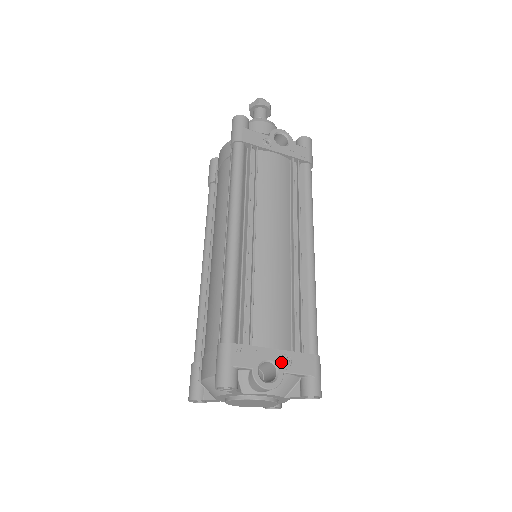
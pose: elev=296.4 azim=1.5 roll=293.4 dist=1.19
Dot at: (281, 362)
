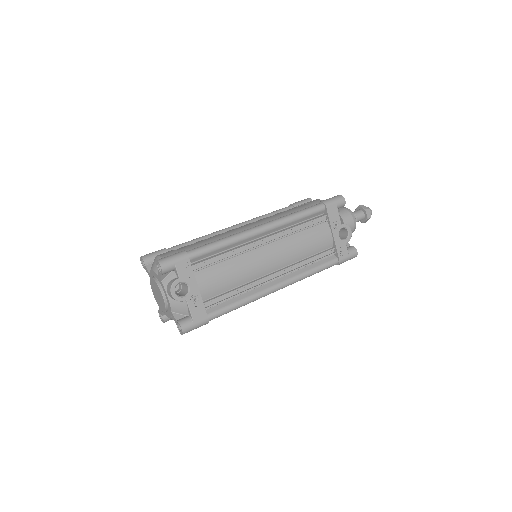
Dot at: (192, 296)
